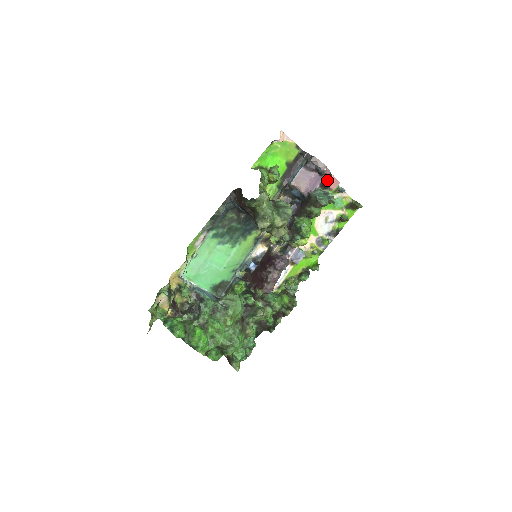
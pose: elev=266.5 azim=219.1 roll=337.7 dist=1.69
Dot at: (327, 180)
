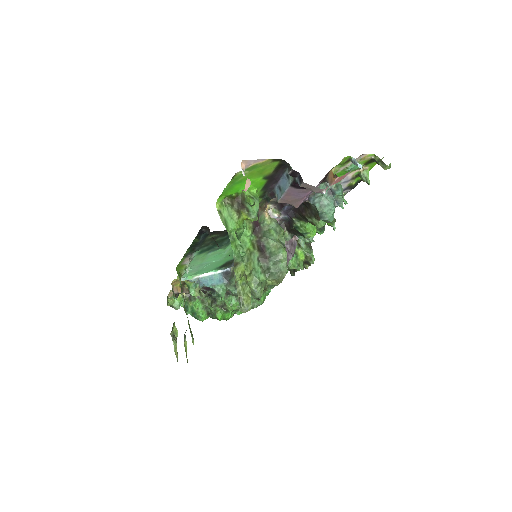
Dot at: (330, 179)
